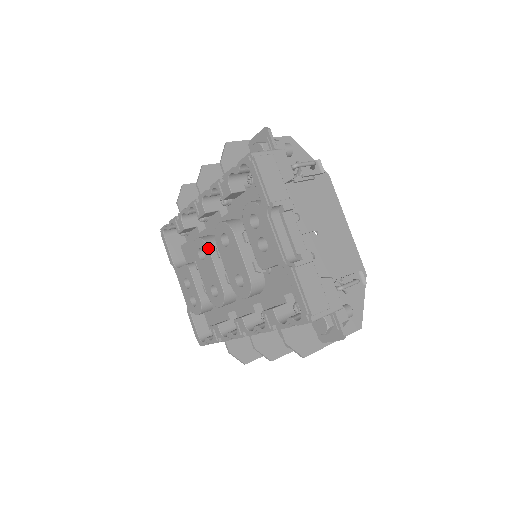
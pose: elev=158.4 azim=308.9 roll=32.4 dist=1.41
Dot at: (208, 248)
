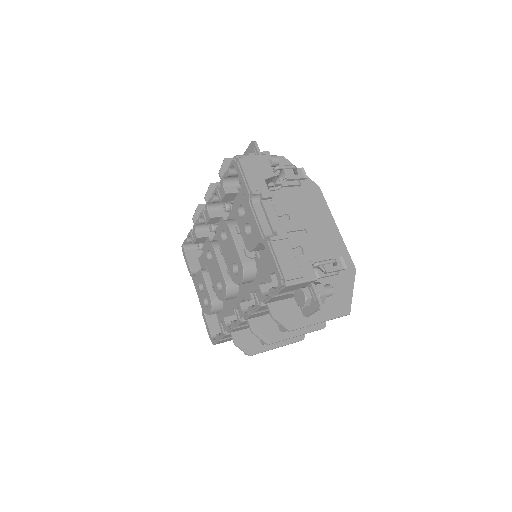
Dot at: (213, 248)
